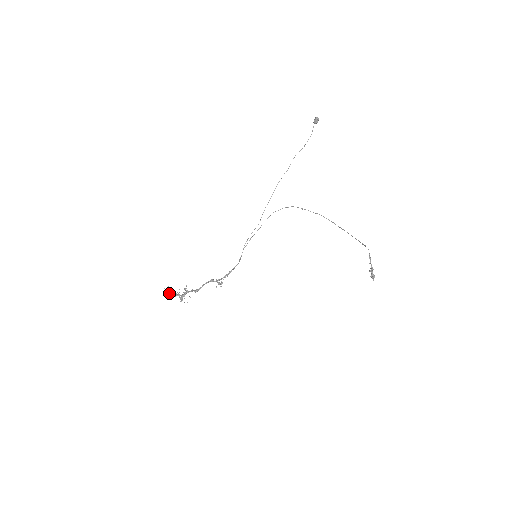
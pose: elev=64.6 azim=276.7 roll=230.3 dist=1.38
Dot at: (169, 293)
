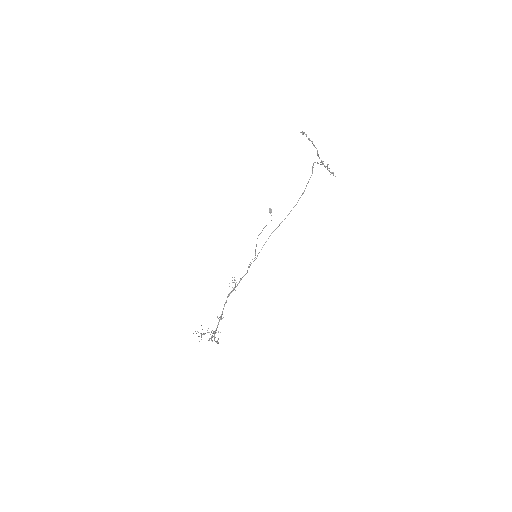
Dot at: occluded
